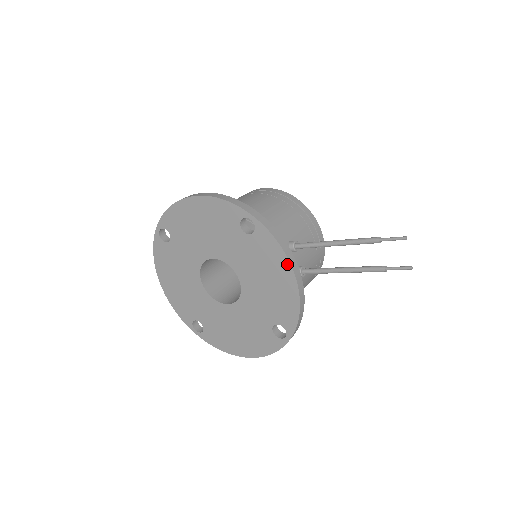
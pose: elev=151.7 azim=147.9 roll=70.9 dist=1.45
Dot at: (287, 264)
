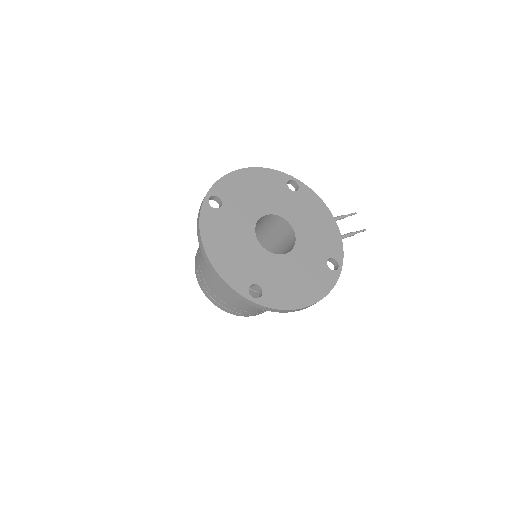
Dot at: (325, 208)
